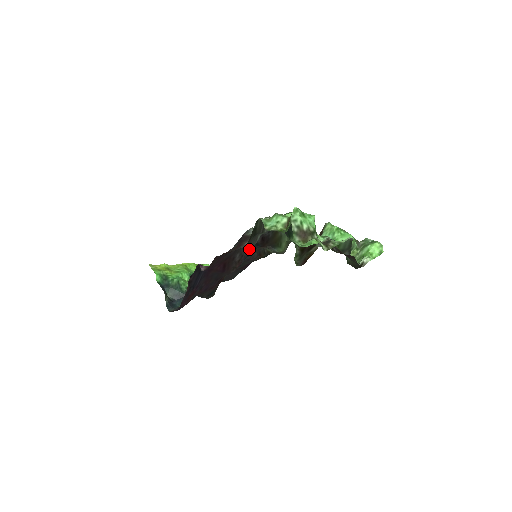
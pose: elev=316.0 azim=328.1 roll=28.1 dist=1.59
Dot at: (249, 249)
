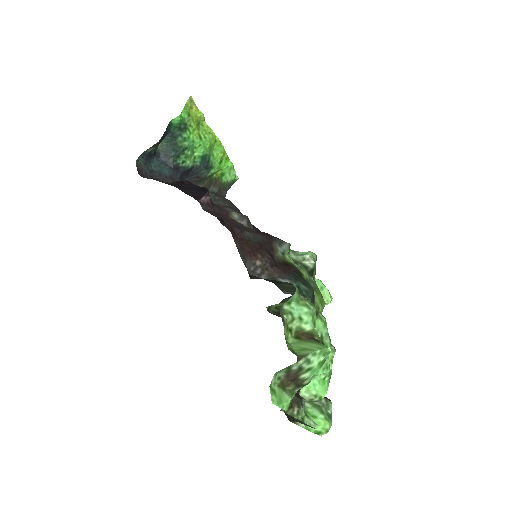
Dot at: occluded
